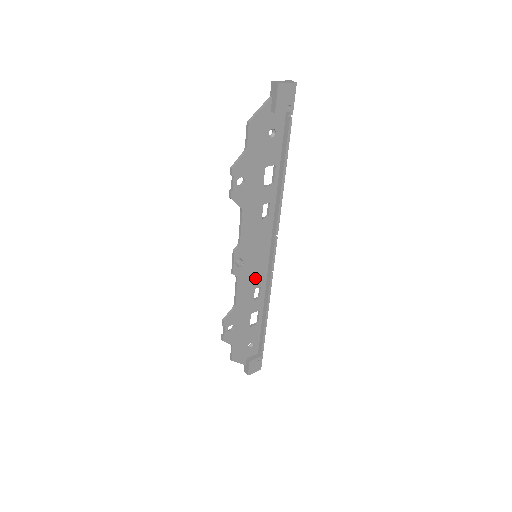
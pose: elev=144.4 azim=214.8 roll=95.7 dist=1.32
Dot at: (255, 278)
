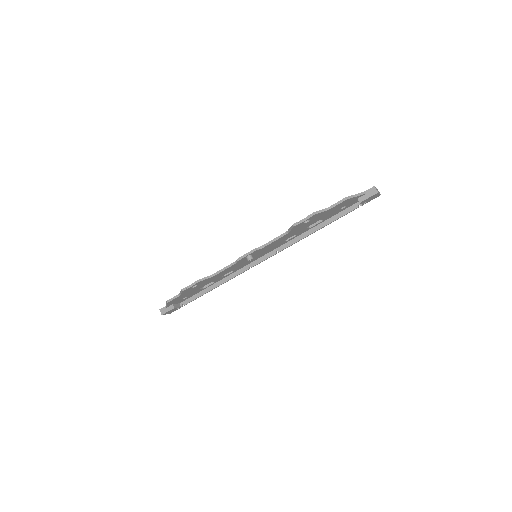
Dot at: (239, 266)
